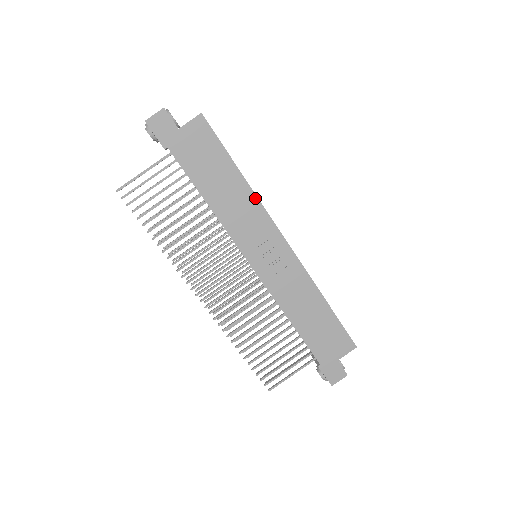
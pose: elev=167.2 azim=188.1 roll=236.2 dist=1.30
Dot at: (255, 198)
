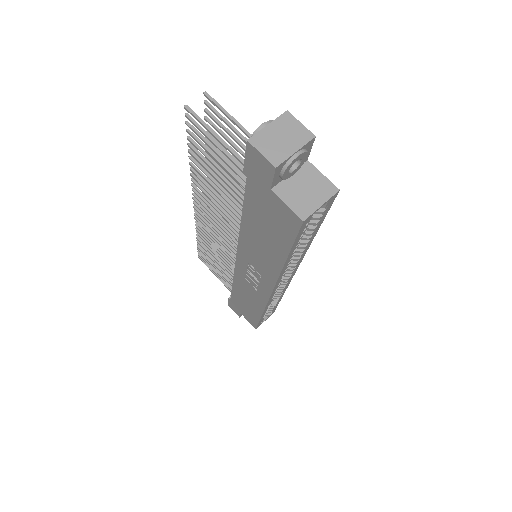
Dot at: (277, 273)
